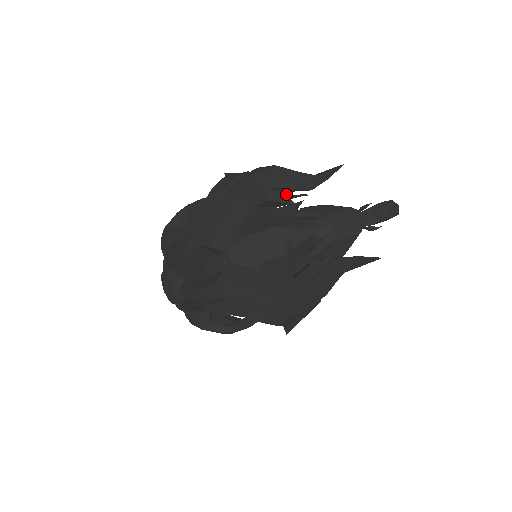
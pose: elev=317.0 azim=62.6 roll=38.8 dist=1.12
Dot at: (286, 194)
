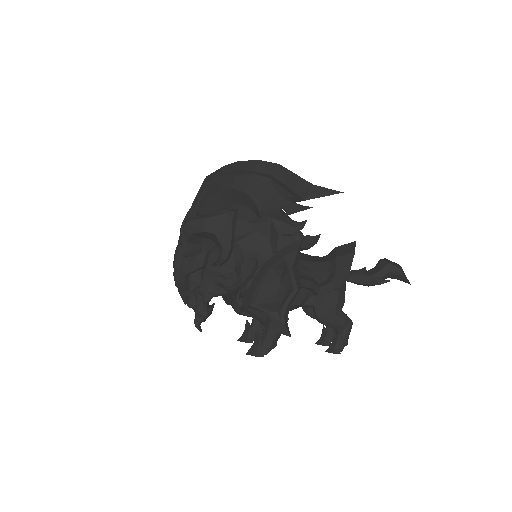
Dot at: occluded
